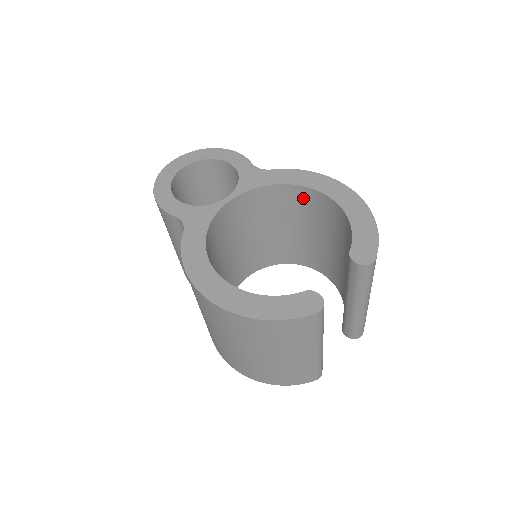
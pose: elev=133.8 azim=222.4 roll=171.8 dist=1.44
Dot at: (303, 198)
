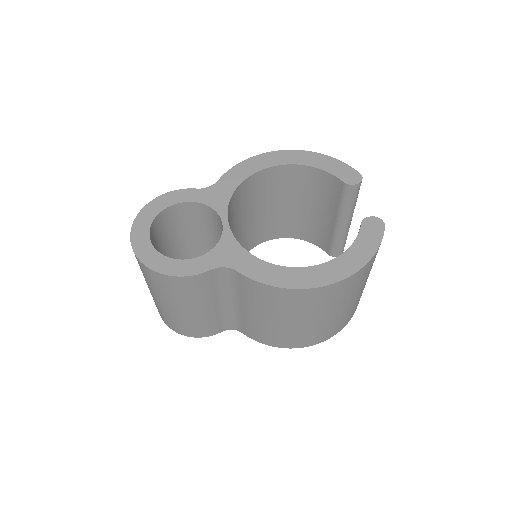
Dot at: (256, 184)
